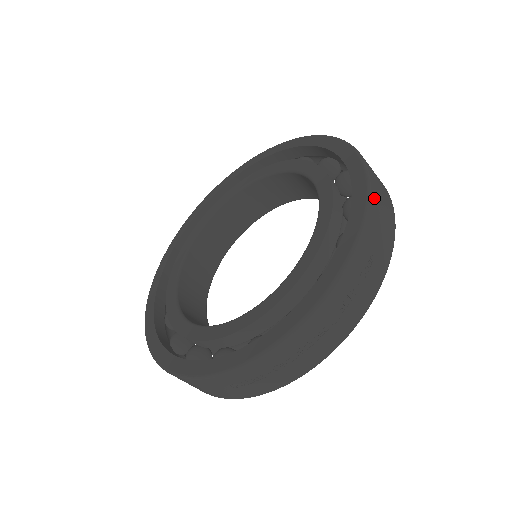
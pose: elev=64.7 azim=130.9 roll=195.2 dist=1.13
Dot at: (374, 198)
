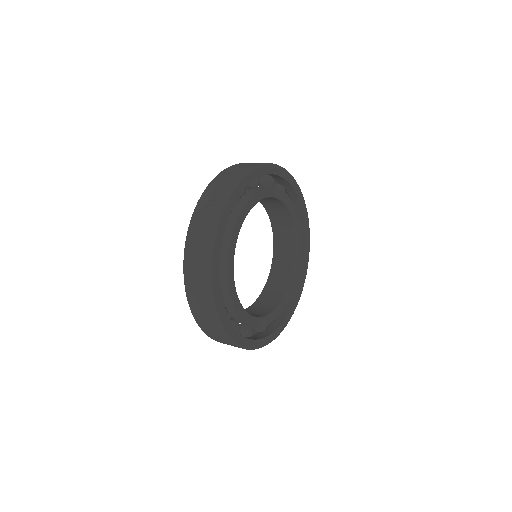
Dot at: occluded
